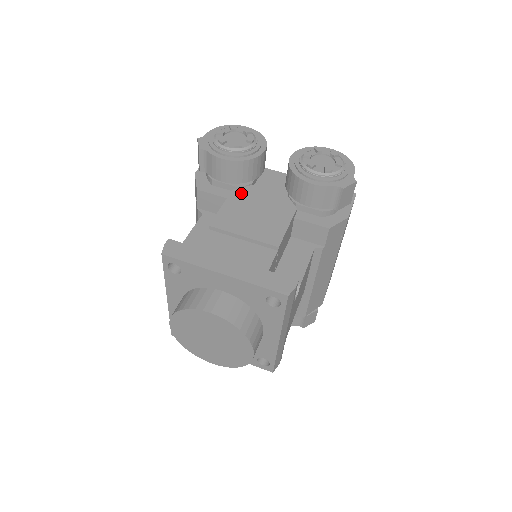
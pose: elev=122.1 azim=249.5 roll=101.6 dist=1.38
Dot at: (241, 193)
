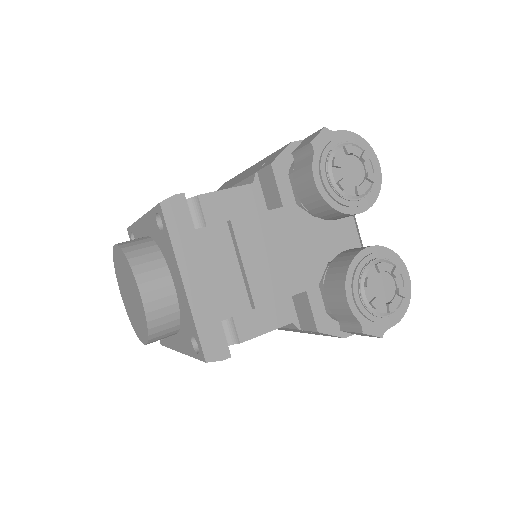
Dot at: (297, 216)
